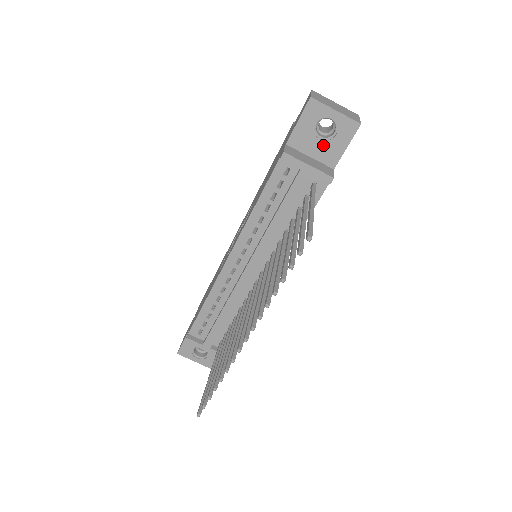
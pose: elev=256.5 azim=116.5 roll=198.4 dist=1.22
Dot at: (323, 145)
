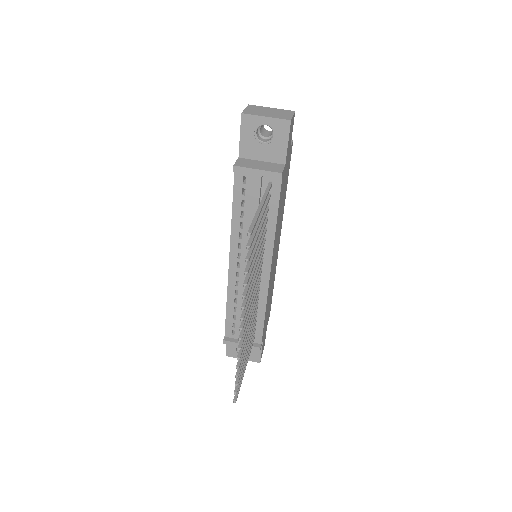
Dot at: (268, 148)
